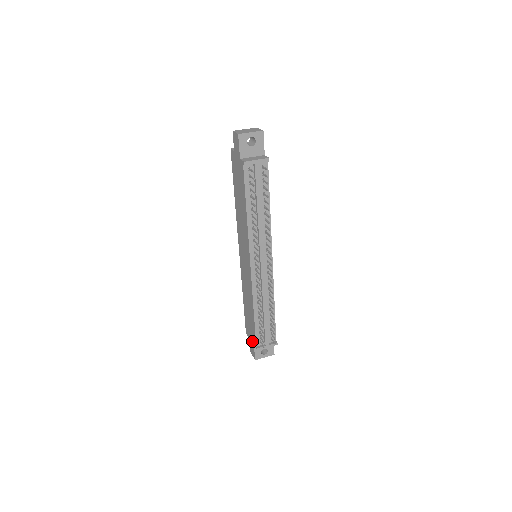
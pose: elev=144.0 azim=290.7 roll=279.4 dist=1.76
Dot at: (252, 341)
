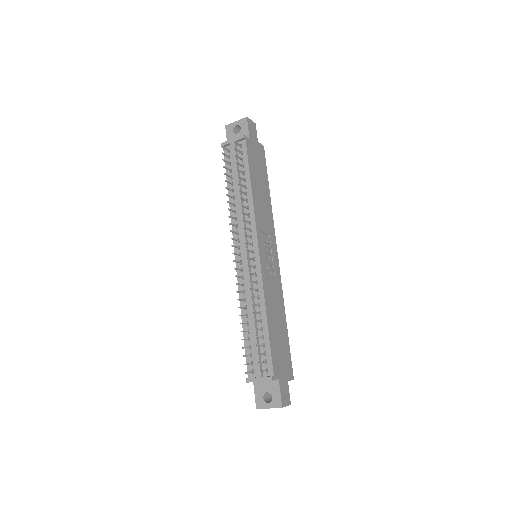
Dot at: occluded
